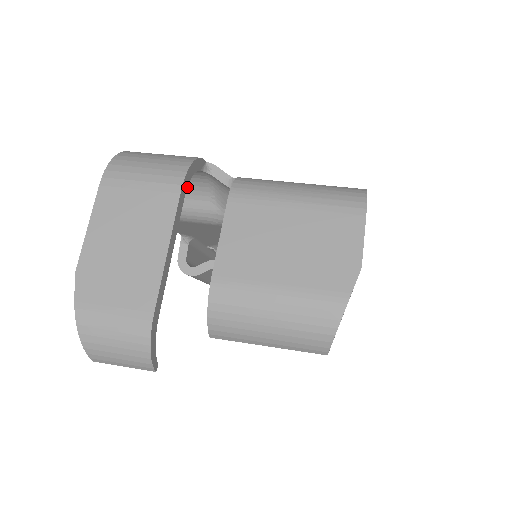
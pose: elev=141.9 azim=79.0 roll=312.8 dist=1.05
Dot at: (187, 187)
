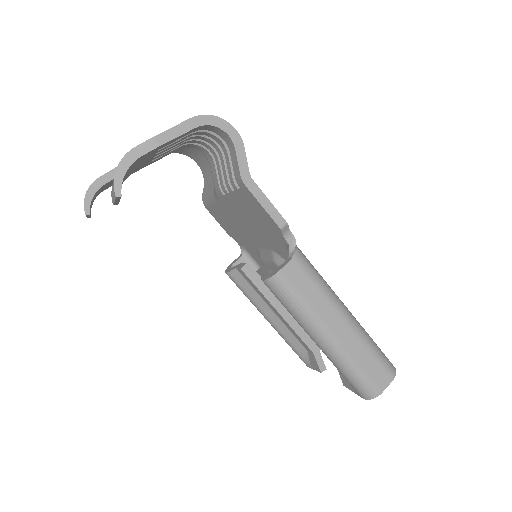
Dot at: (211, 175)
